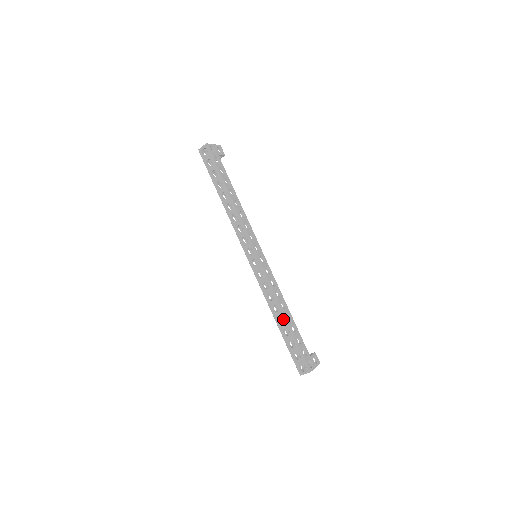
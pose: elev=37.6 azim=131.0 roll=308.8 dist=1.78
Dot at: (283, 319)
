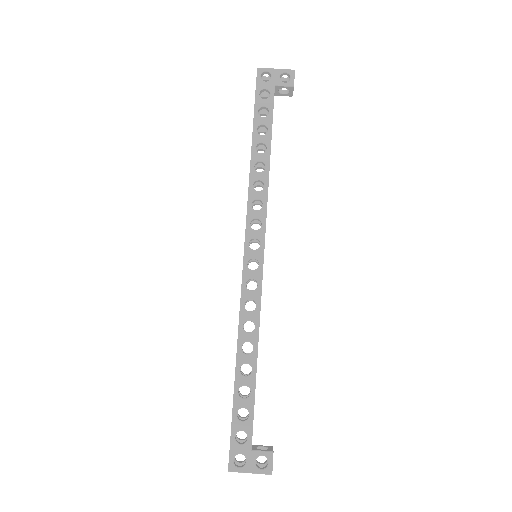
Dot at: occluded
